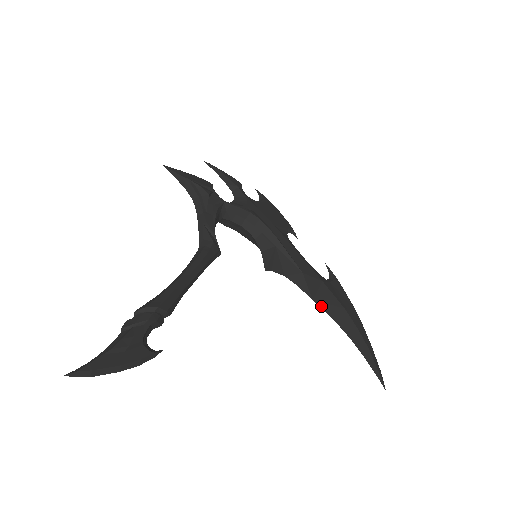
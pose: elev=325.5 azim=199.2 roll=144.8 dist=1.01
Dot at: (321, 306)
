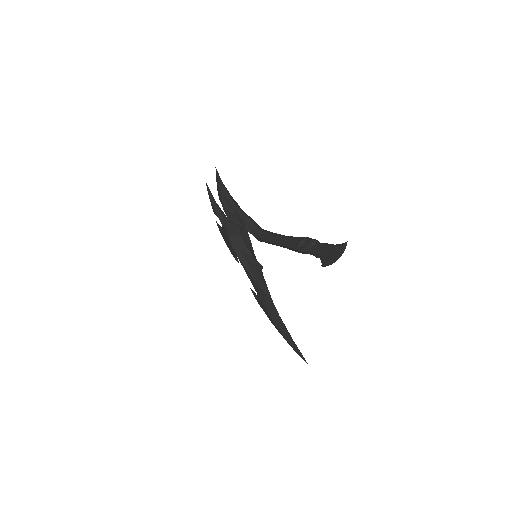
Dot at: occluded
